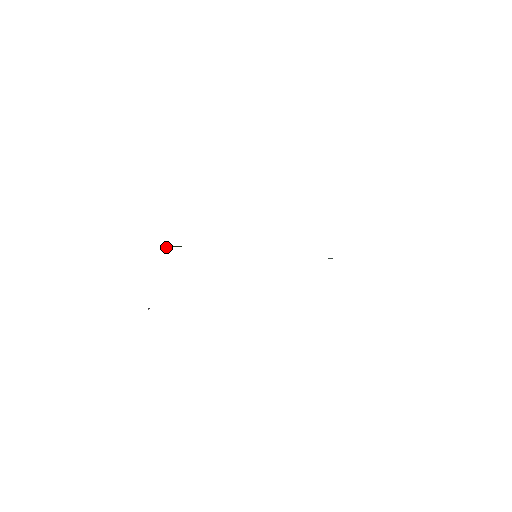
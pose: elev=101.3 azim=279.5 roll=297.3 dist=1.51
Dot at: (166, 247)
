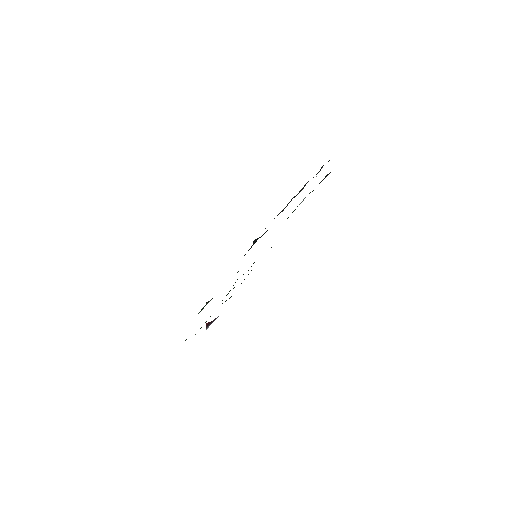
Dot at: occluded
